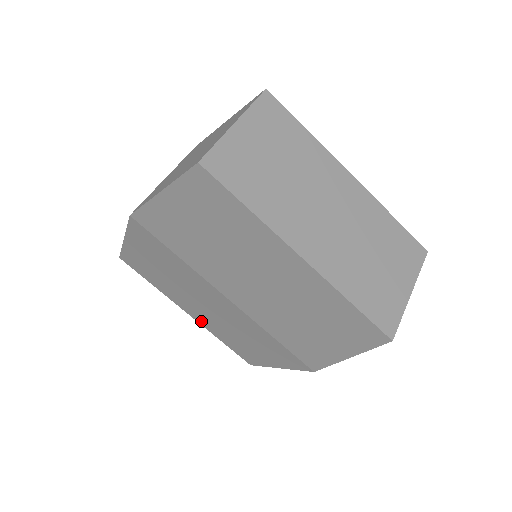
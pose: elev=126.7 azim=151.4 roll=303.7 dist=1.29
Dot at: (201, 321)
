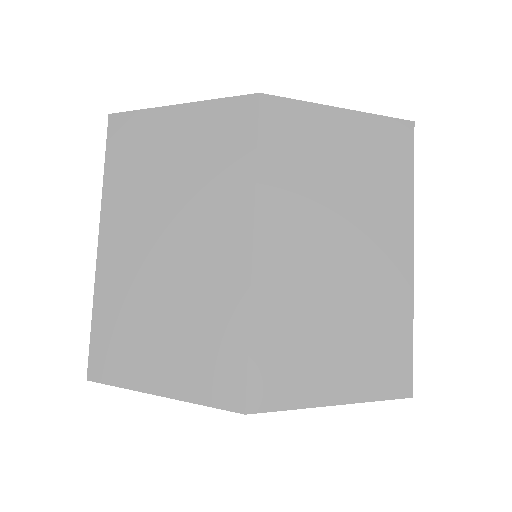
Dot at: (110, 264)
